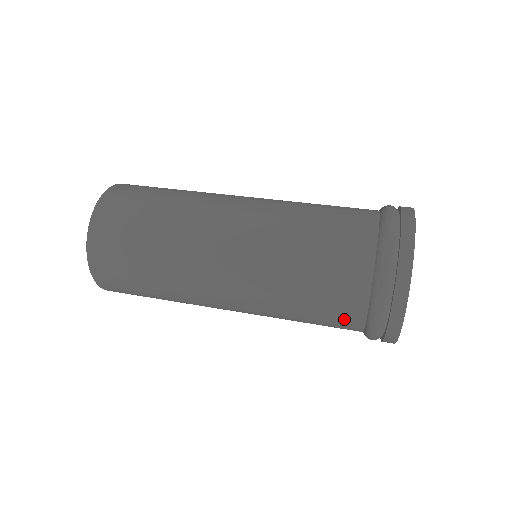
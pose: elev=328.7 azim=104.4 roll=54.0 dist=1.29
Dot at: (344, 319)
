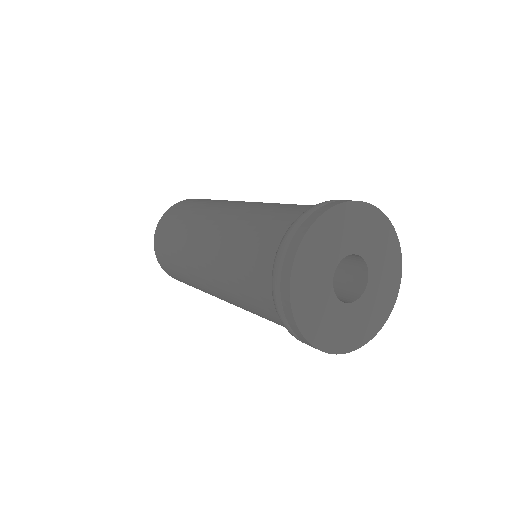
Dot at: (267, 244)
